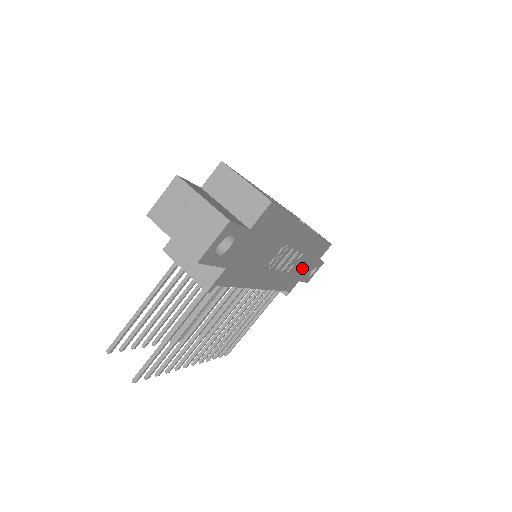
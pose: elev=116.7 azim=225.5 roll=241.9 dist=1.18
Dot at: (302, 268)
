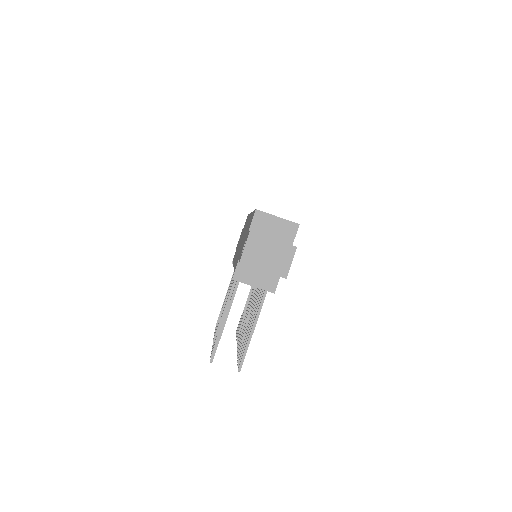
Dot at: occluded
